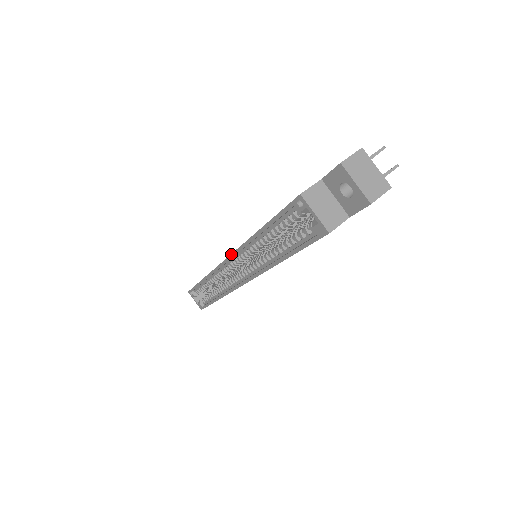
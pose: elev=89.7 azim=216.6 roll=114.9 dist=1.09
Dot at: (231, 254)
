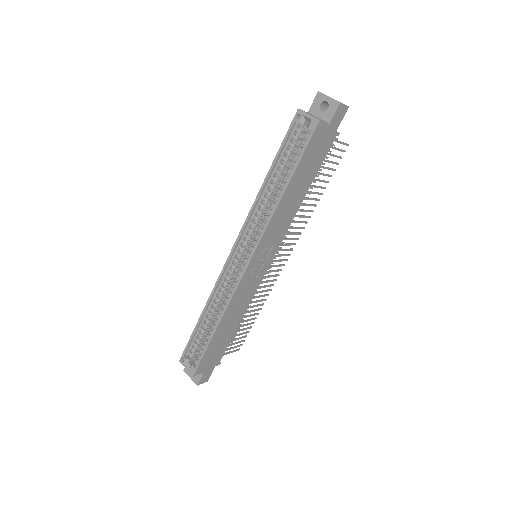
Dot at: (240, 231)
